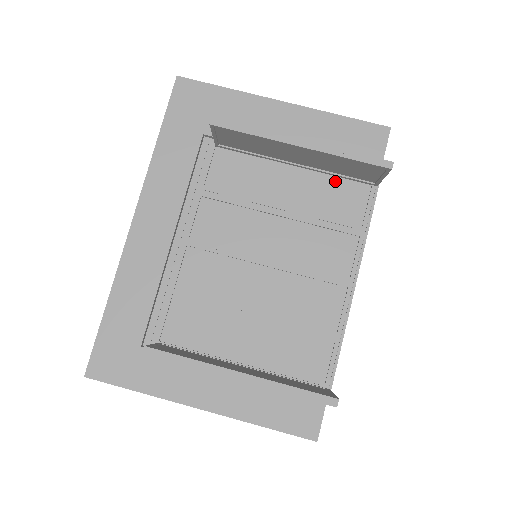
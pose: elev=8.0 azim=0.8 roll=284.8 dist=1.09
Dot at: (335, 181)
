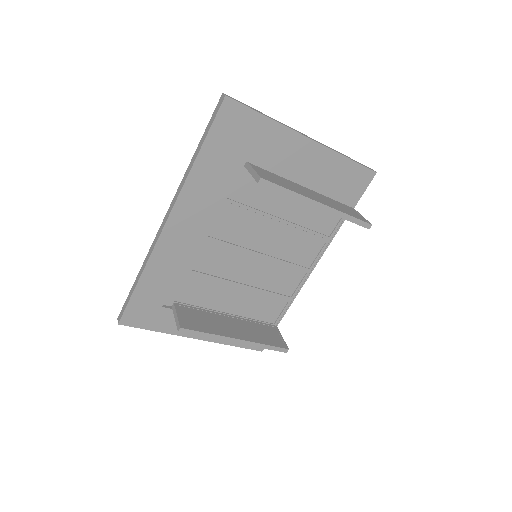
Dot at: occluded
